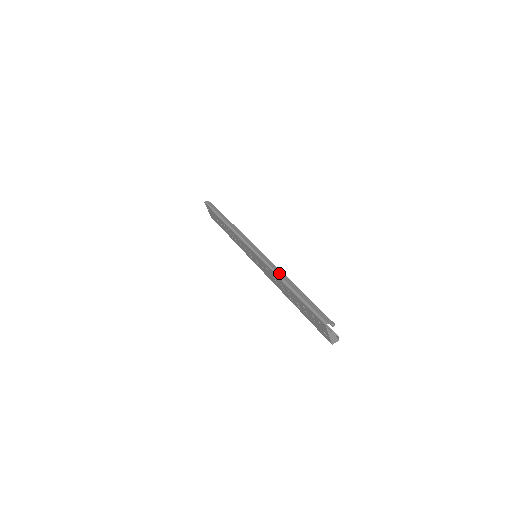
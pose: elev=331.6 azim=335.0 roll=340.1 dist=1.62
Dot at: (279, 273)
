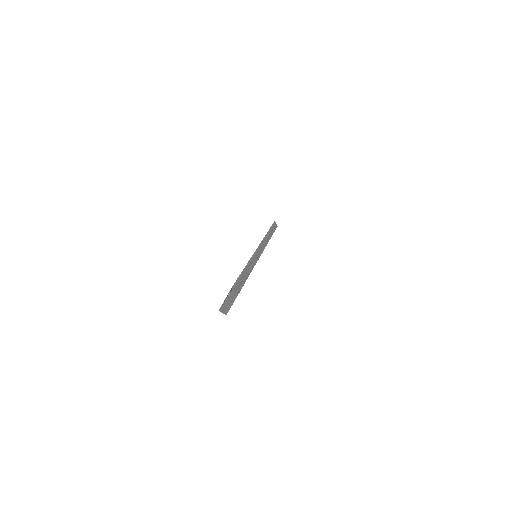
Dot at: (253, 262)
